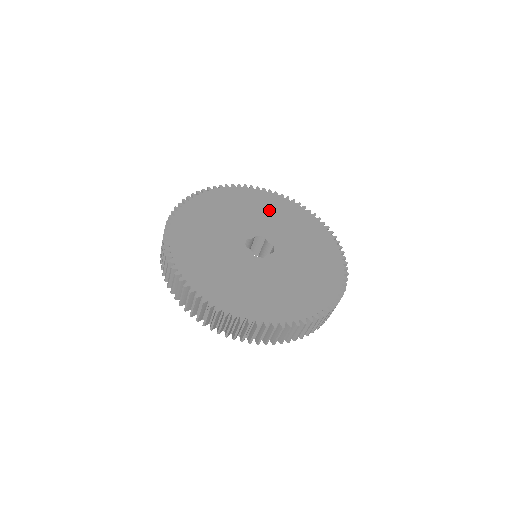
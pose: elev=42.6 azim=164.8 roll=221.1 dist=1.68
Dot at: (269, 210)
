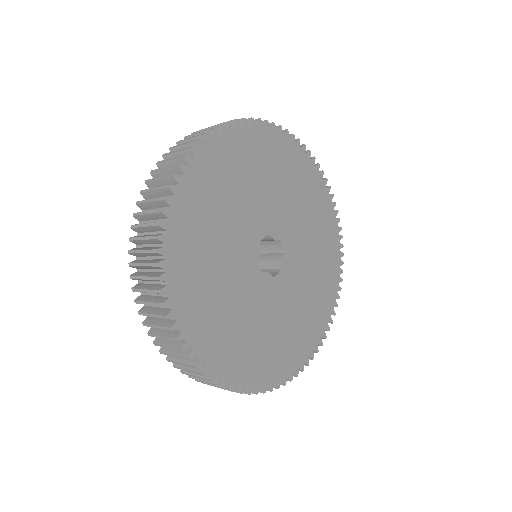
Dot at: (249, 174)
